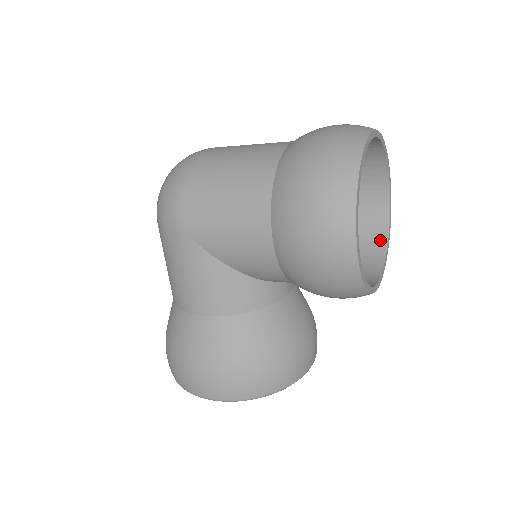
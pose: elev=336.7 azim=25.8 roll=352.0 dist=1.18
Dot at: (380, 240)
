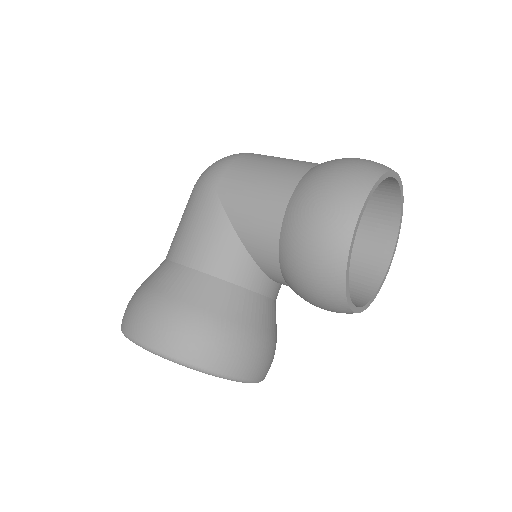
Dot at: (368, 292)
